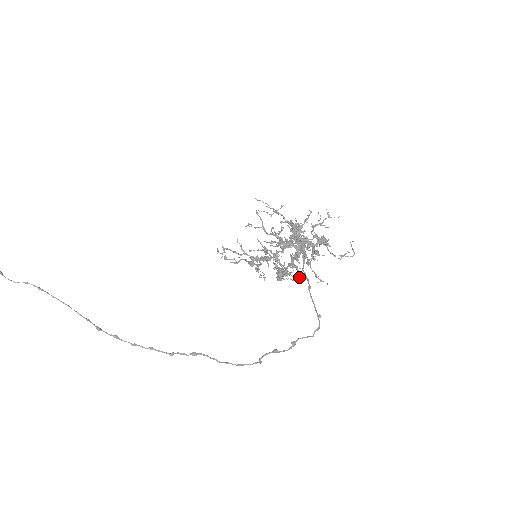
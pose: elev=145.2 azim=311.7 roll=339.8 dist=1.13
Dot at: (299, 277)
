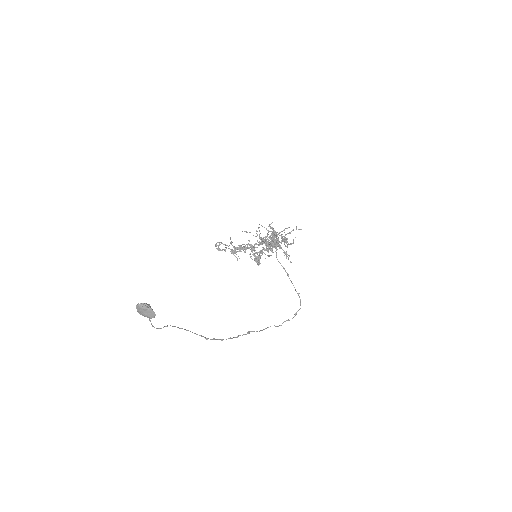
Dot at: occluded
